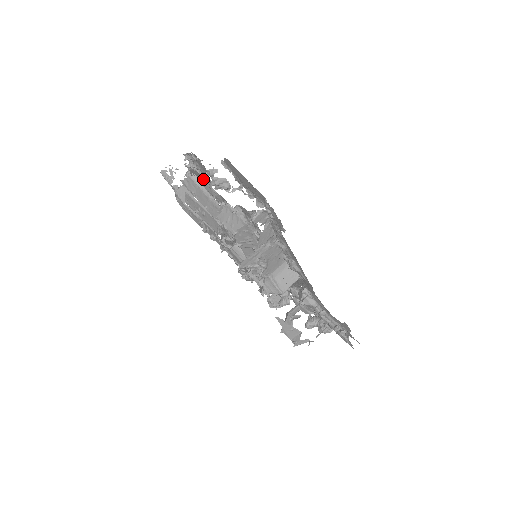
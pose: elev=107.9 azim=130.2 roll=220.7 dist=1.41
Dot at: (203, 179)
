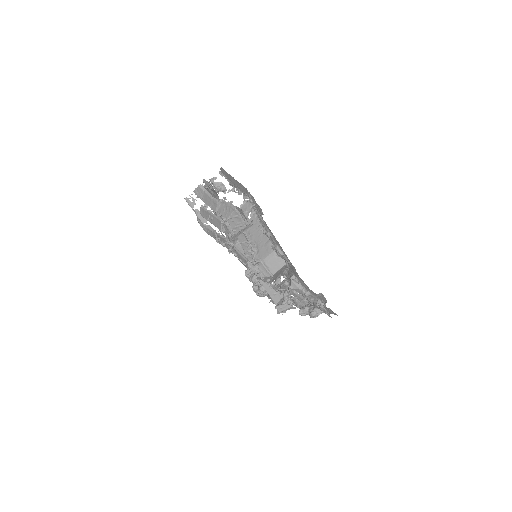
Dot at: (211, 193)
